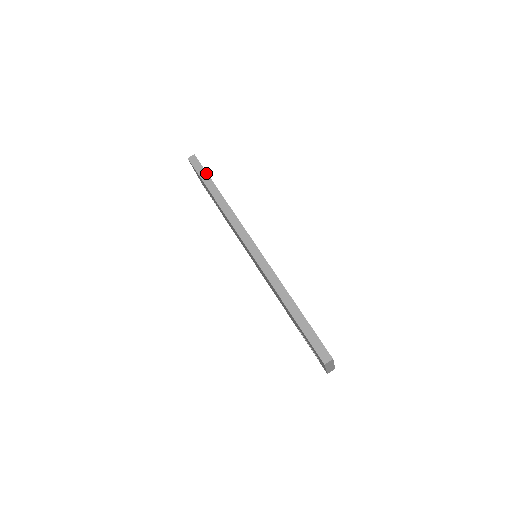
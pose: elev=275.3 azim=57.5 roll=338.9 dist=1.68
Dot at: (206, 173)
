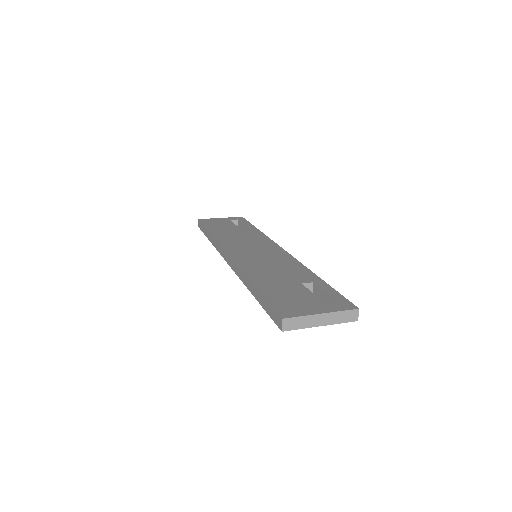
Dot at: (203, 227)
